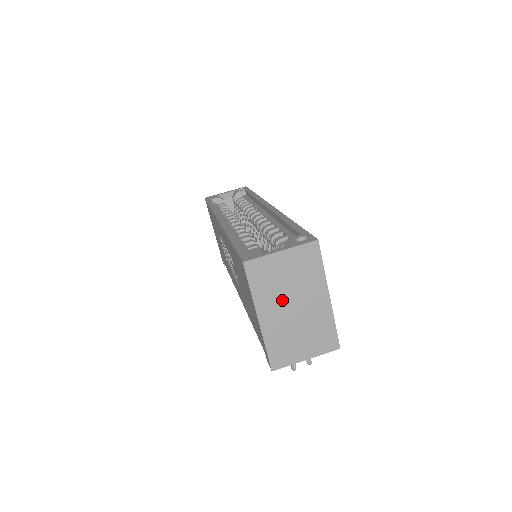
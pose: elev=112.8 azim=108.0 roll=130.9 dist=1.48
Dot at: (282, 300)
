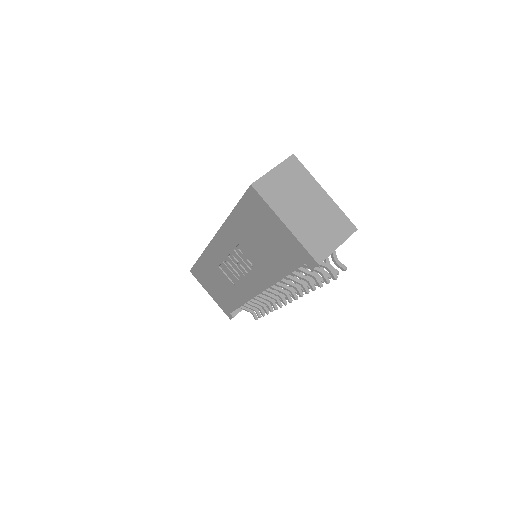
Dot at: (294, 204)
